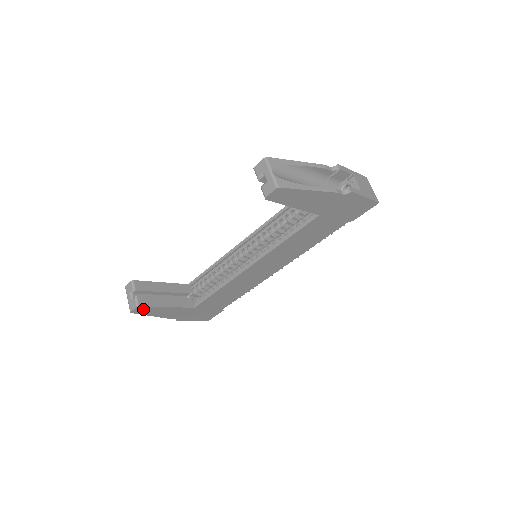
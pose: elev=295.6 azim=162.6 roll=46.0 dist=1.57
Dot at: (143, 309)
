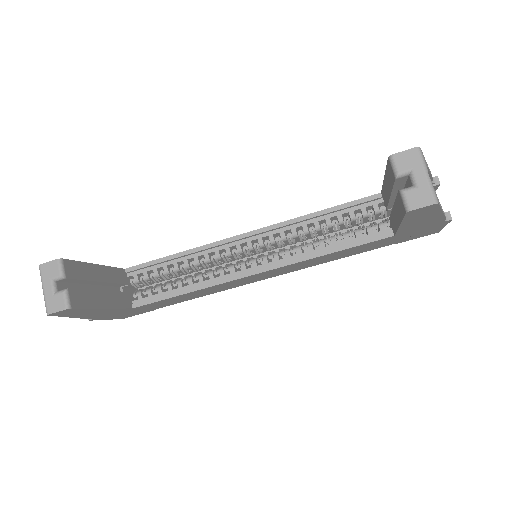
Dot at: (70, 311)
